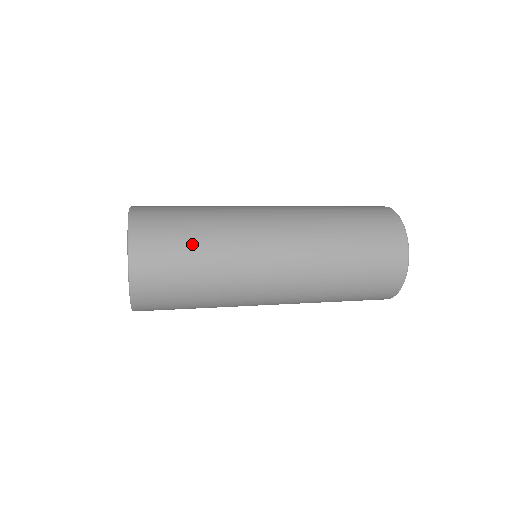
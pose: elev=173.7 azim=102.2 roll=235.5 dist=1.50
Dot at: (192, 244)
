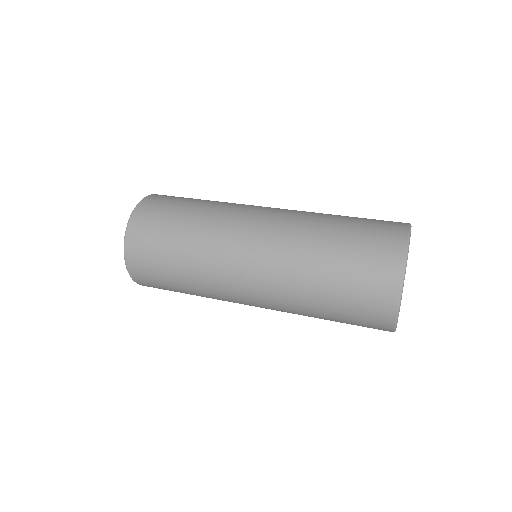
Dot at: (172, 264)
